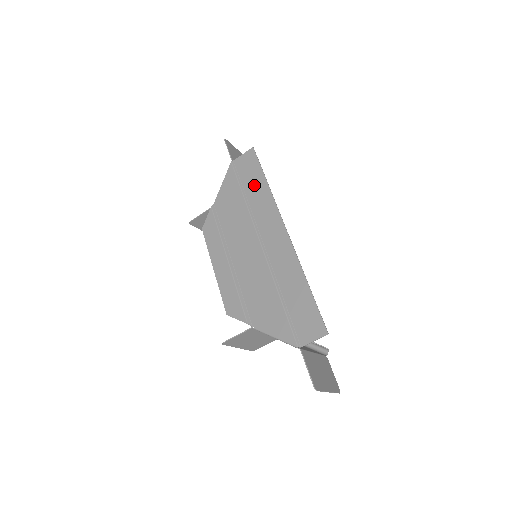
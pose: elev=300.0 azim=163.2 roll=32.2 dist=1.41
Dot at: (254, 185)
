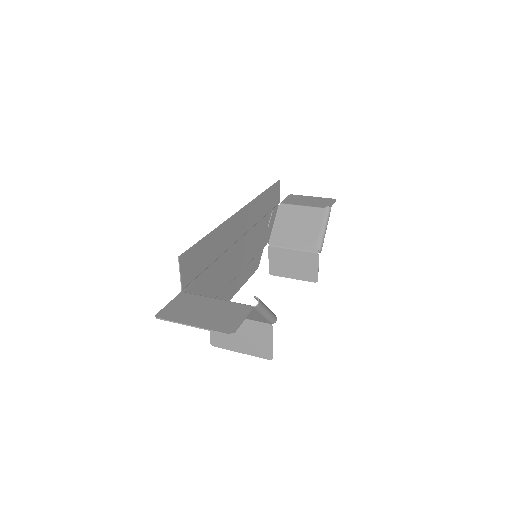
Dot at: (265, 203)
